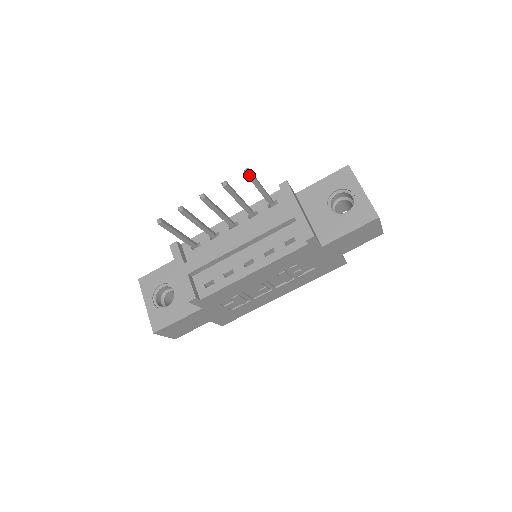
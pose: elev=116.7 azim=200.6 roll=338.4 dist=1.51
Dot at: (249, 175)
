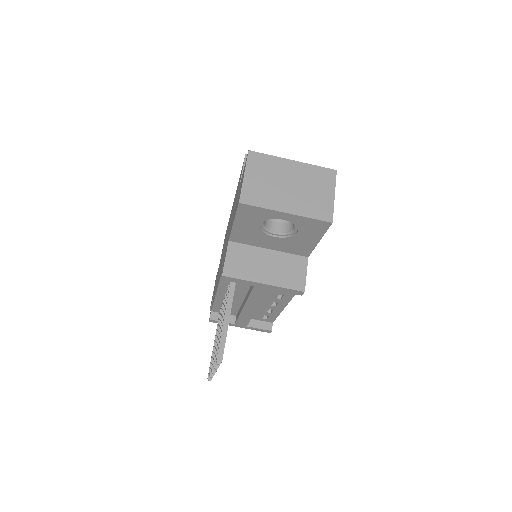
Dot at: (222, 357)
